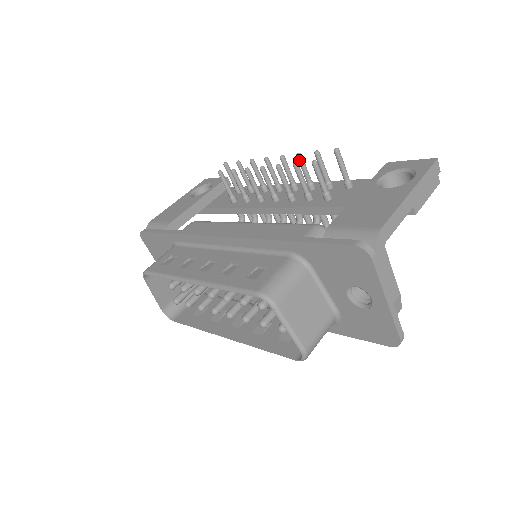
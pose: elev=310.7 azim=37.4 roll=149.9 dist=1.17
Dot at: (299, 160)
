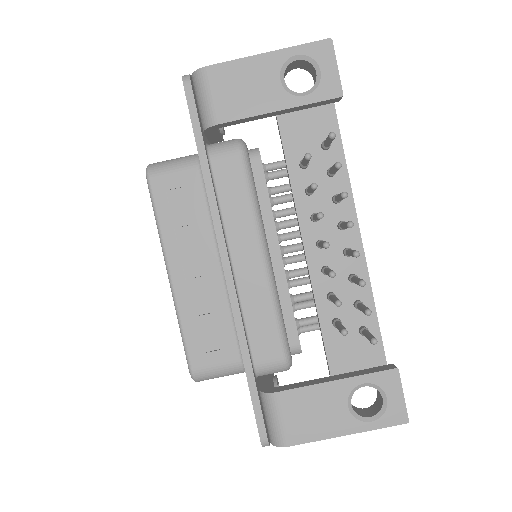
Dot at: (358, 284)
